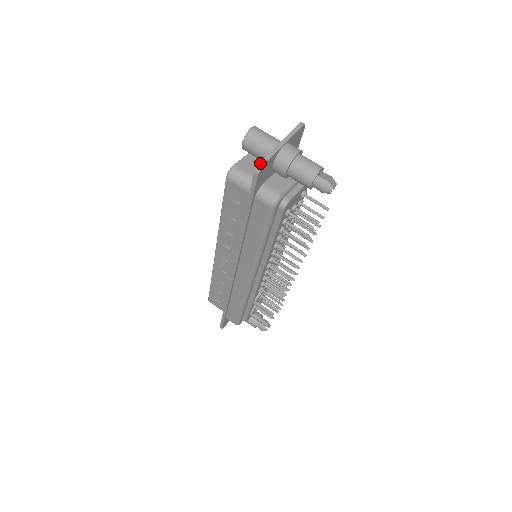
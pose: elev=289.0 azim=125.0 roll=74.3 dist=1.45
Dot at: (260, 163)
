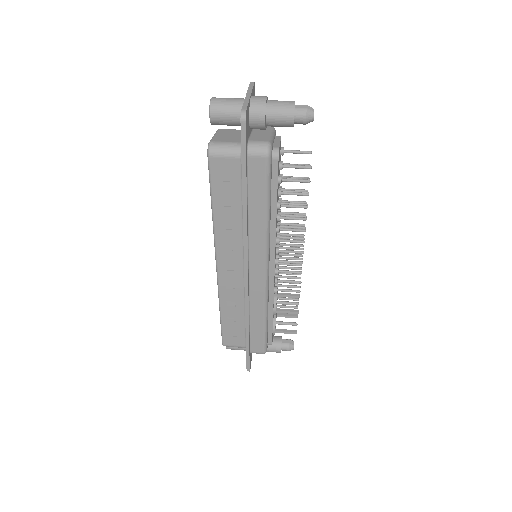
Dot at: (242, 110)
